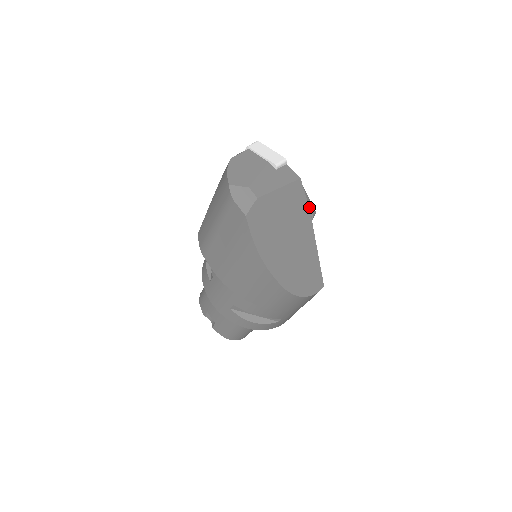
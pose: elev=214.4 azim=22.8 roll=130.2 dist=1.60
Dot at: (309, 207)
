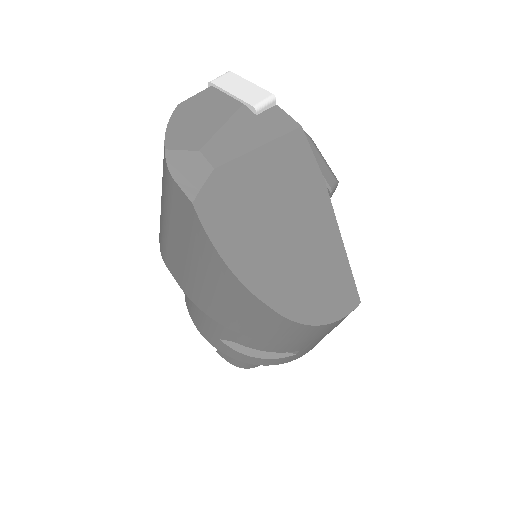
Dot at: (323, 175)
